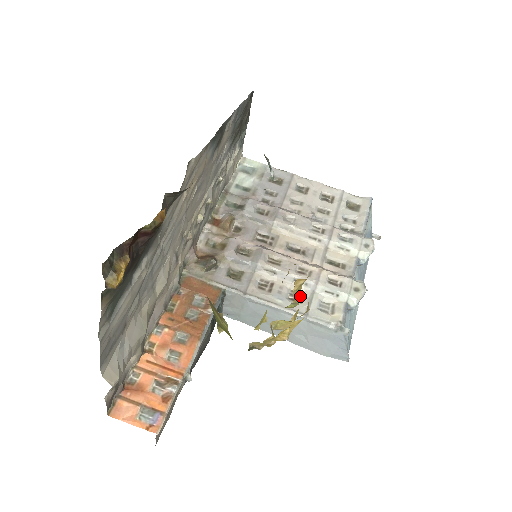
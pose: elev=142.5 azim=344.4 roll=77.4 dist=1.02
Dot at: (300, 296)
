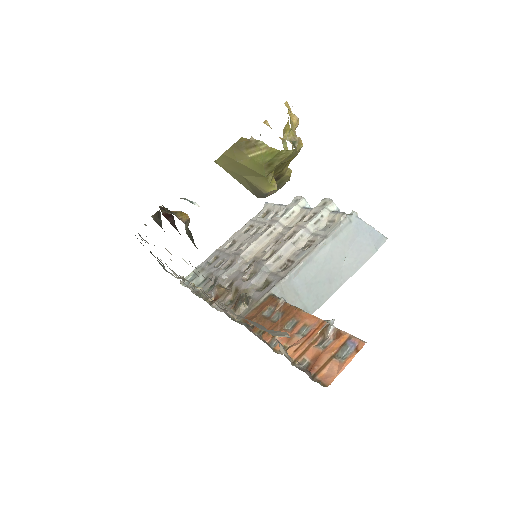
Dot at: (280, 137)
